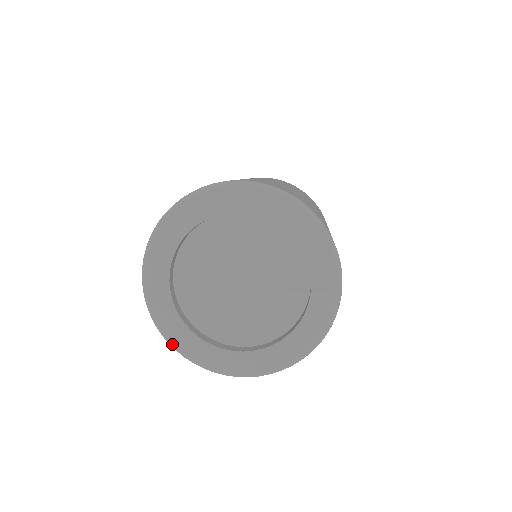
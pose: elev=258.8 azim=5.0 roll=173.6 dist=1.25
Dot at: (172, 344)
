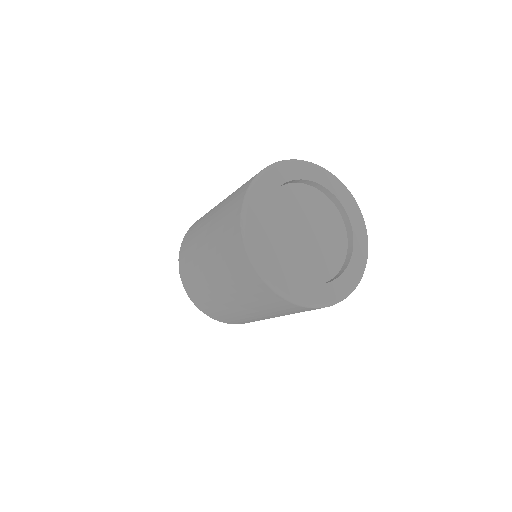
Dot at: (246, 214)
